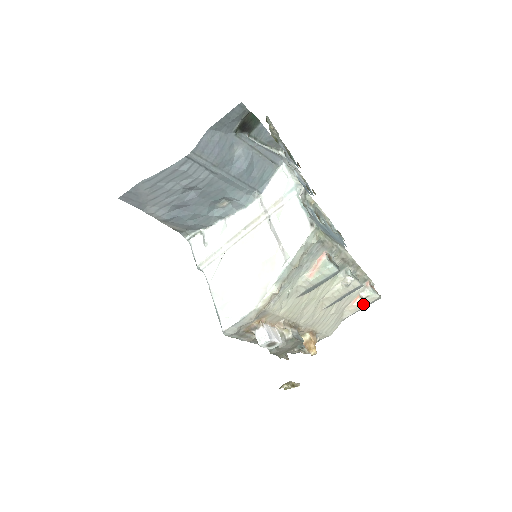
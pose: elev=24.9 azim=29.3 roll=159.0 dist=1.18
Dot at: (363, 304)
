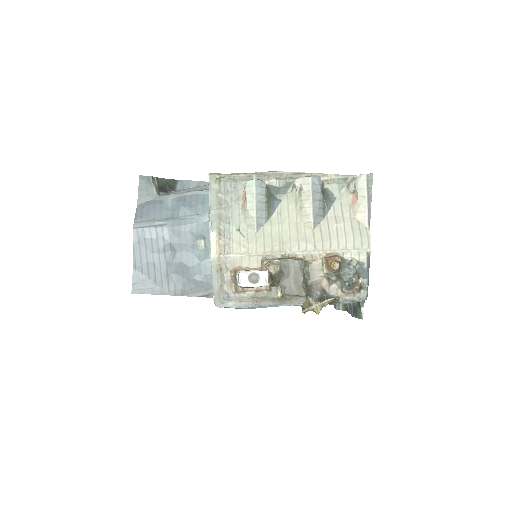
Dot at: (361, 195)
